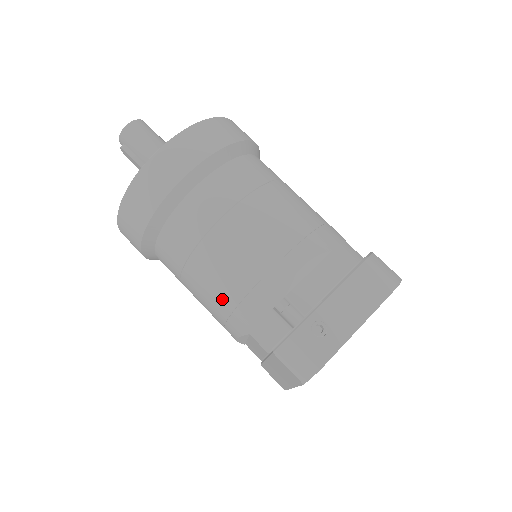
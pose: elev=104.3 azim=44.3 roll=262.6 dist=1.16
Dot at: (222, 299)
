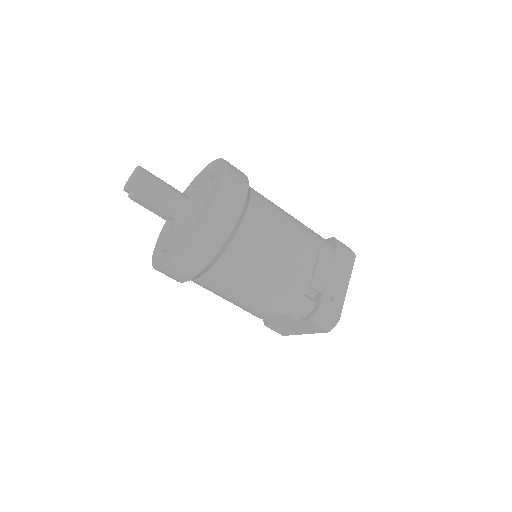
Dot at: (266, 298)
